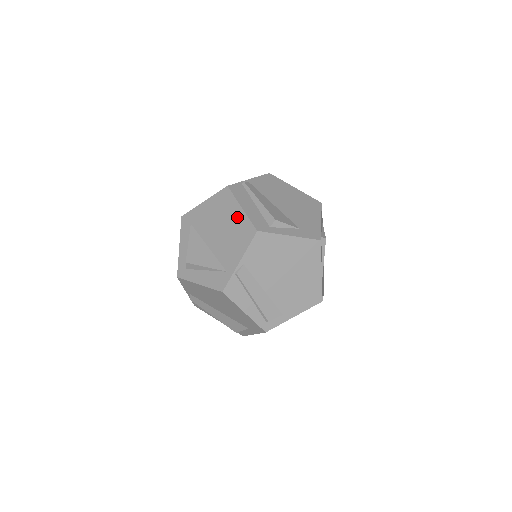
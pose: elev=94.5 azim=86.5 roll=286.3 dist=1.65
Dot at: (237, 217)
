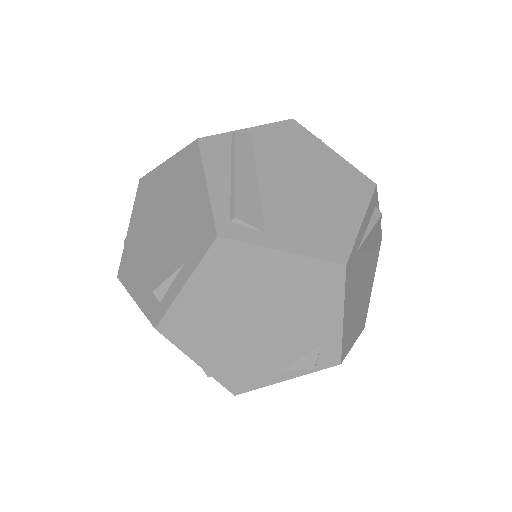
Dot at: occluded
